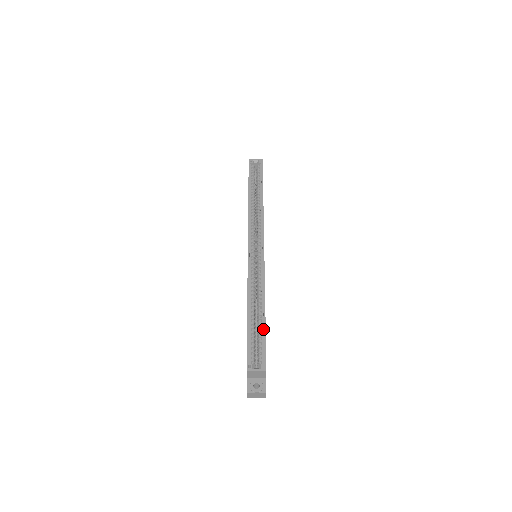
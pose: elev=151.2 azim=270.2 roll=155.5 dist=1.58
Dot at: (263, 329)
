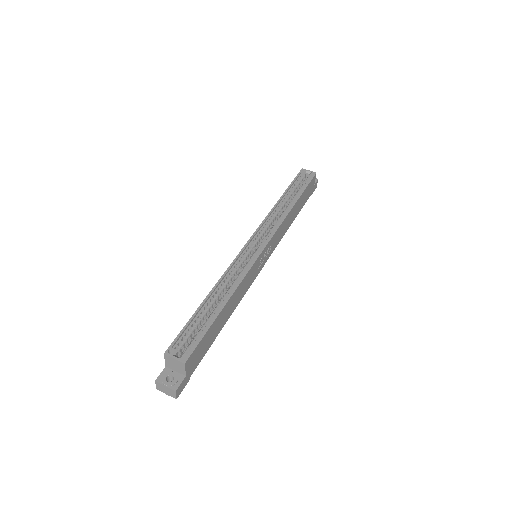
Dot at: (211, 321)
